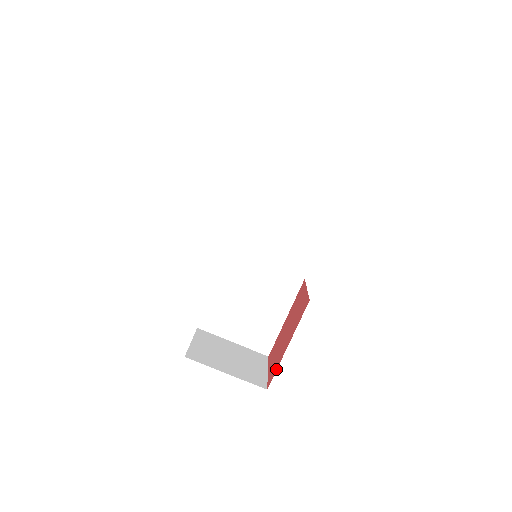
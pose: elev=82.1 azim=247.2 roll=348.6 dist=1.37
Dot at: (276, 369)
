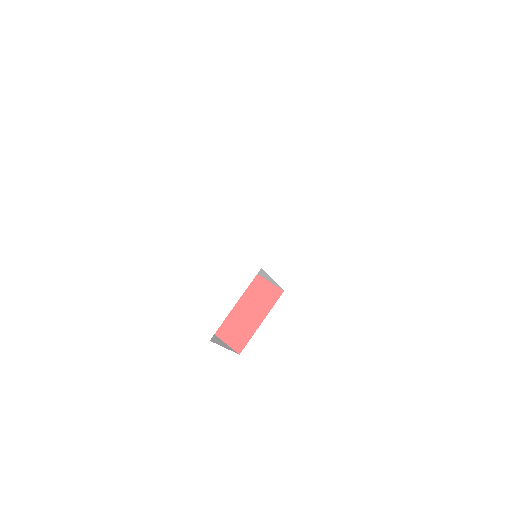
Dot at: (249, 339)
